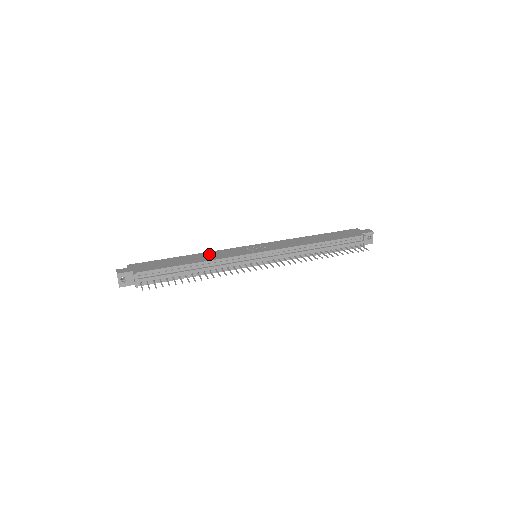
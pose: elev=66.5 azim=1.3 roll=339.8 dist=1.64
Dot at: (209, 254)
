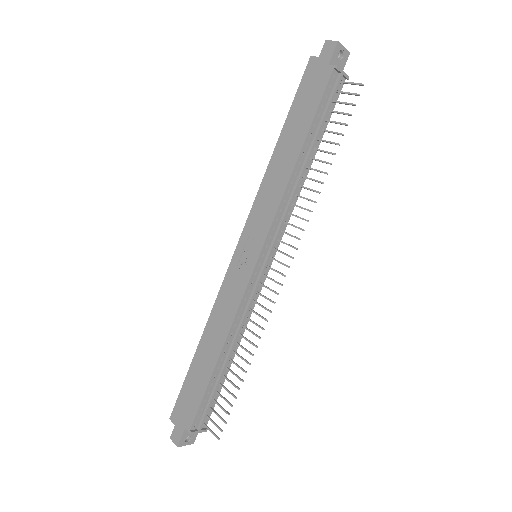
Dot at: (216, 318)
